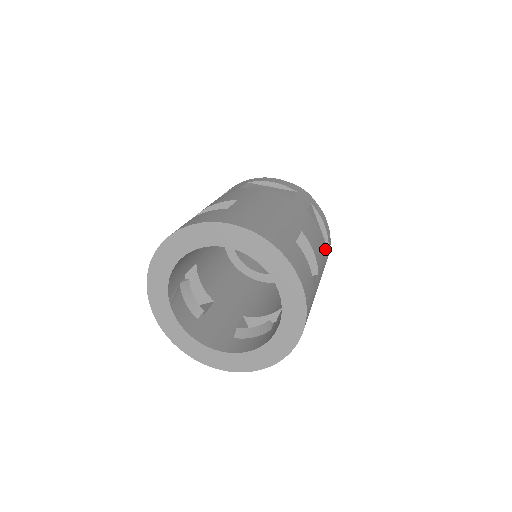
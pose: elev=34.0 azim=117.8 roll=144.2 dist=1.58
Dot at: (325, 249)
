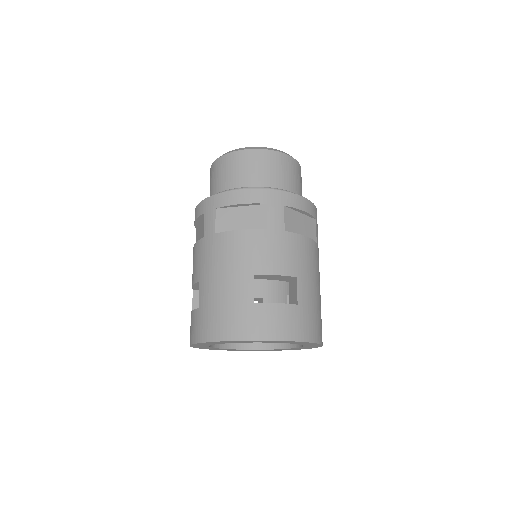
Dot at: occluded
